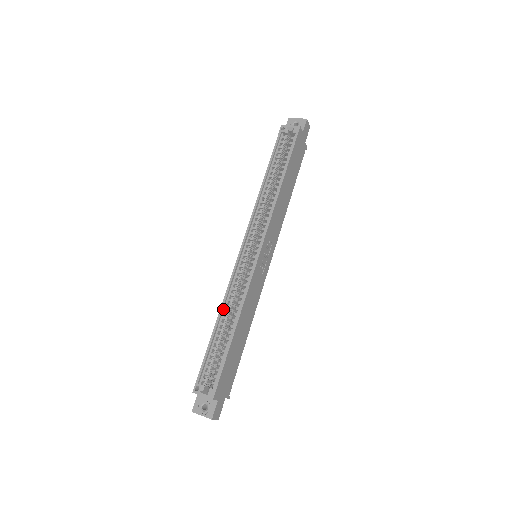
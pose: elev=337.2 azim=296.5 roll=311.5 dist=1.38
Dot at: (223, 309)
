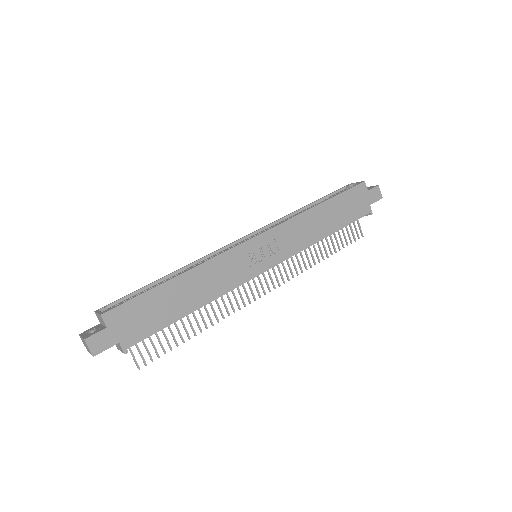
Dot at: (186, 269)
